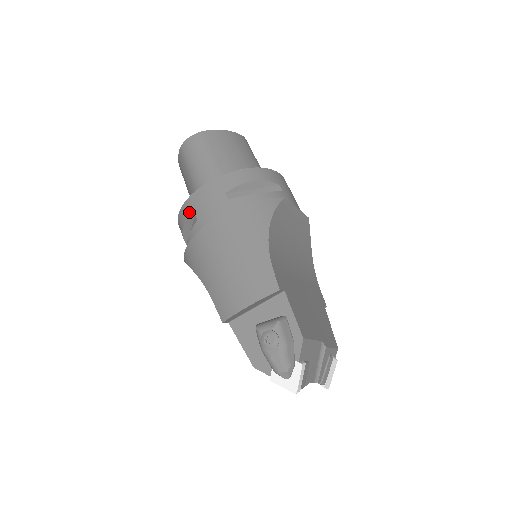
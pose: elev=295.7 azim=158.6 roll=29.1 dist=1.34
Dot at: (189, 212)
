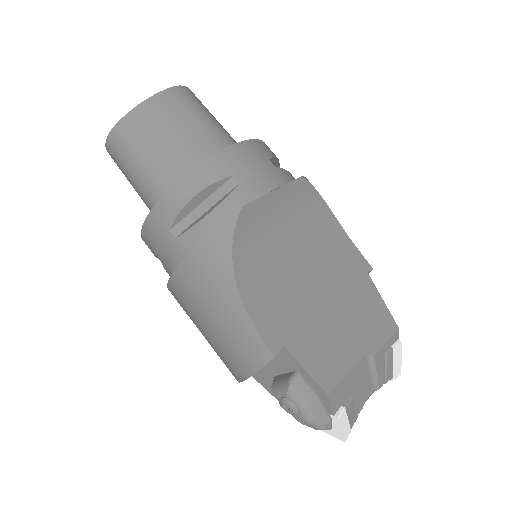
Dot at: (151, 251)
